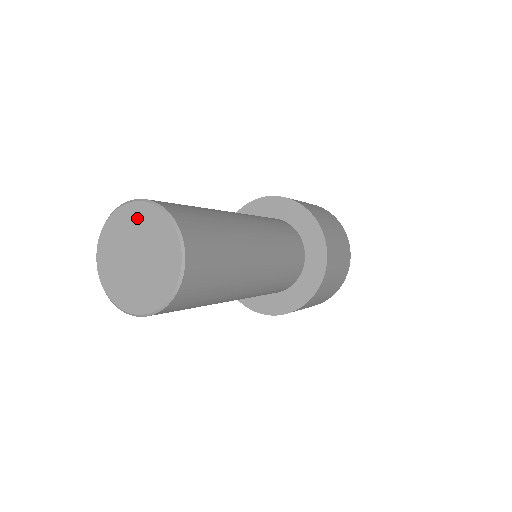
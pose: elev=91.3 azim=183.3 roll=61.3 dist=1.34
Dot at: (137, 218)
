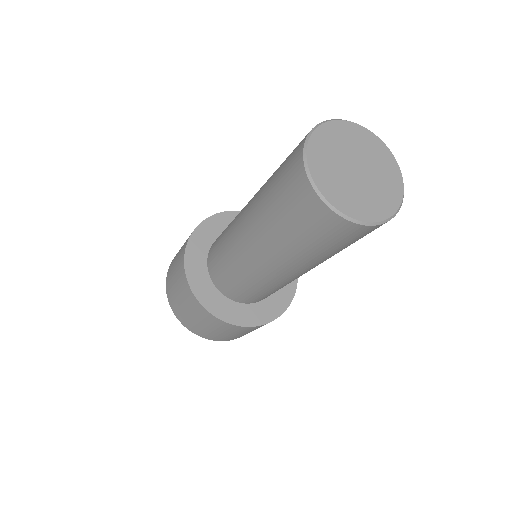
Dot at: (352, 135)
